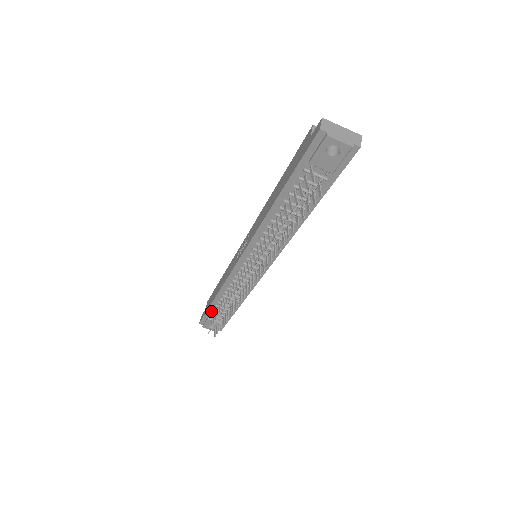
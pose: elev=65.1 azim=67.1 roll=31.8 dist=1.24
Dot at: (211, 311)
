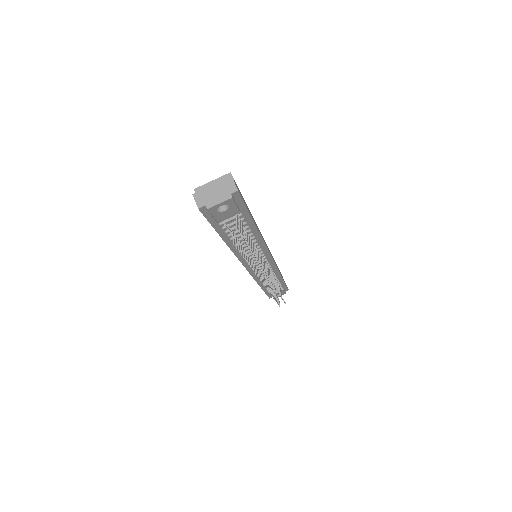
Dot at: occluded
